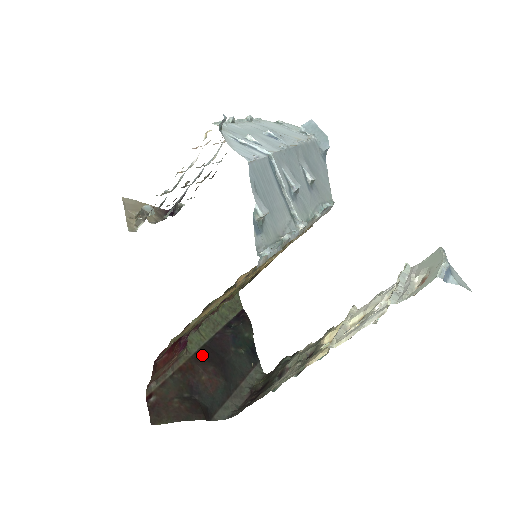
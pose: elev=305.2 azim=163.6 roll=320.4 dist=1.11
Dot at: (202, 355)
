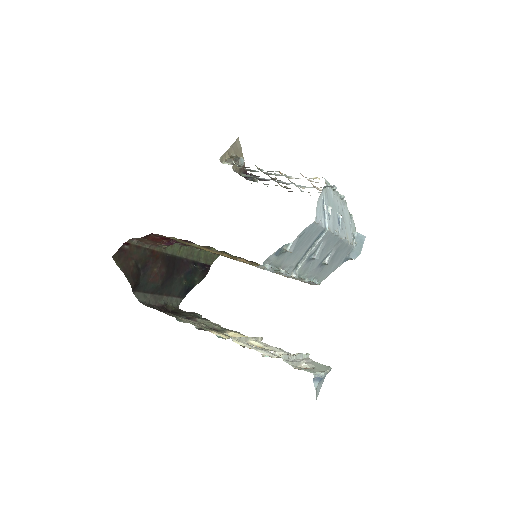
Dot at: (168, 259)
